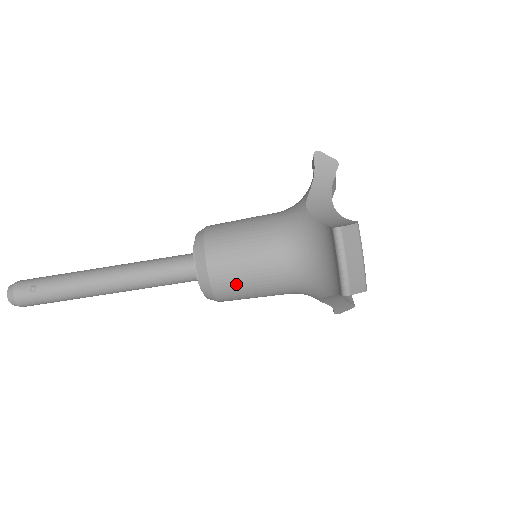
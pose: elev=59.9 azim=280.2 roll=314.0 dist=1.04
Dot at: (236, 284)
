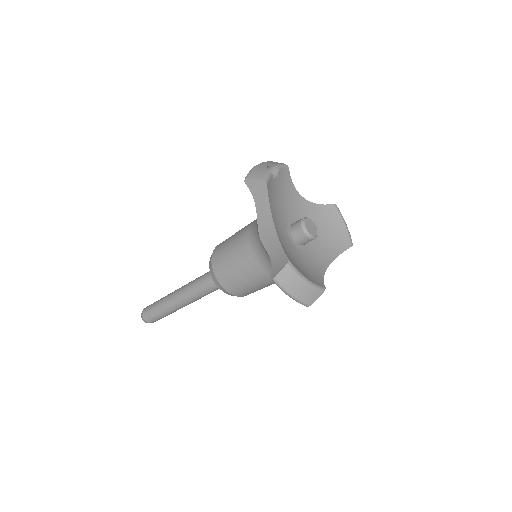
Dot at: (250, 291)
